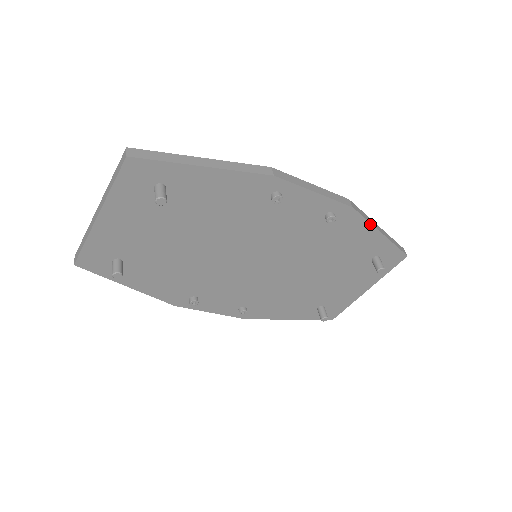
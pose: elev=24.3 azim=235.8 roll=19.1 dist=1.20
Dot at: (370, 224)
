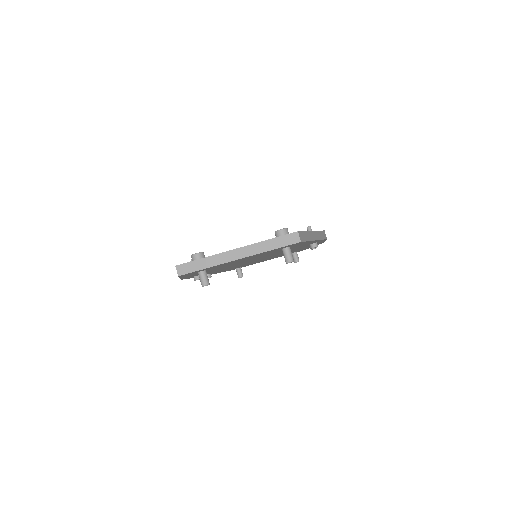
Dot at: occluded
